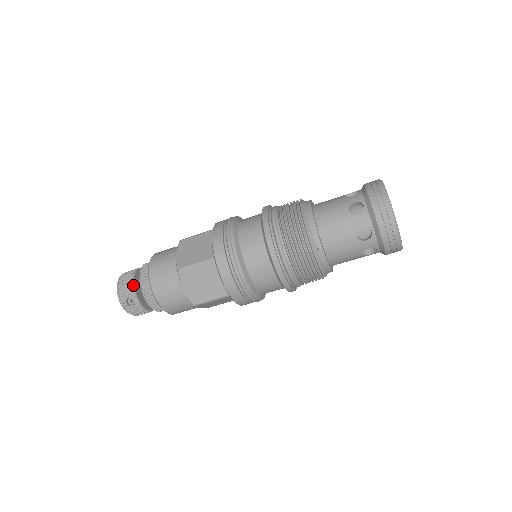
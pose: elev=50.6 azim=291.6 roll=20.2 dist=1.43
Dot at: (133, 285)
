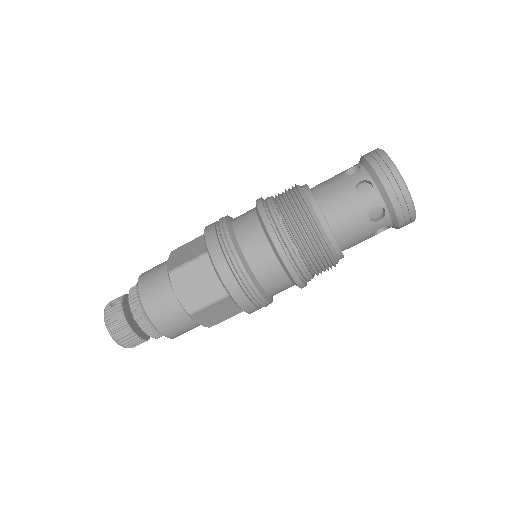
Dot at: occluded
